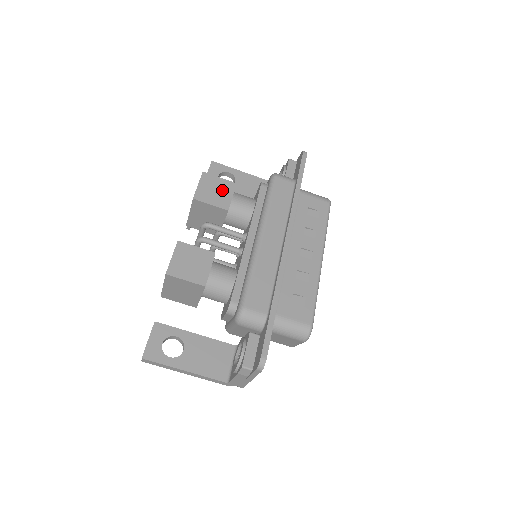
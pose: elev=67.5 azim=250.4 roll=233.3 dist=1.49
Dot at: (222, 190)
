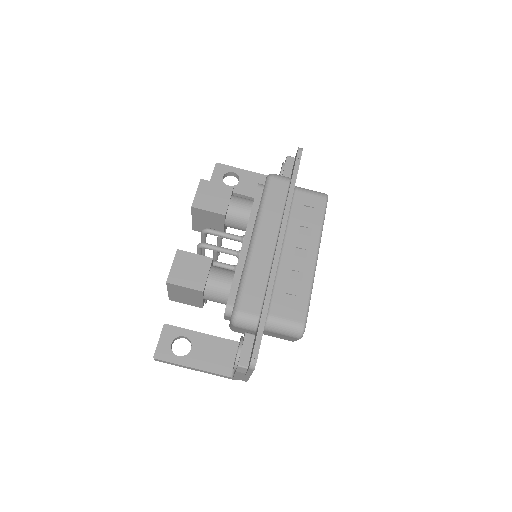
Dot at: (219, 195)
